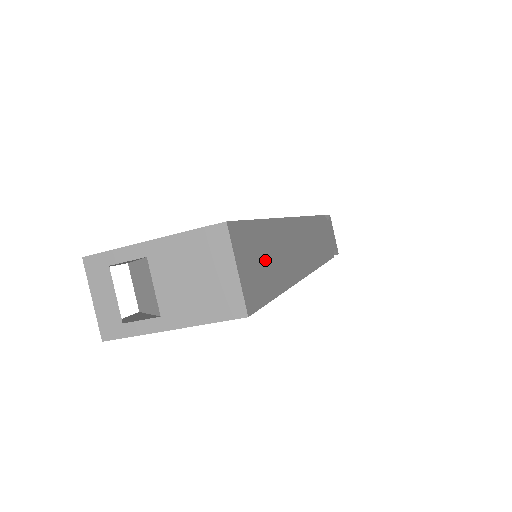
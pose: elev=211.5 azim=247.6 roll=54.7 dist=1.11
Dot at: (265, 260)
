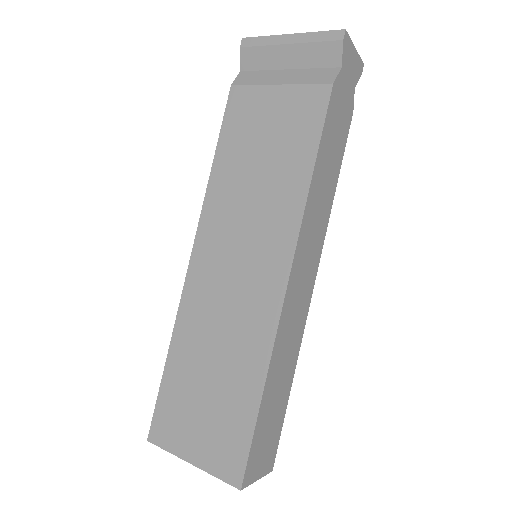
Dot at: (272, 417)
